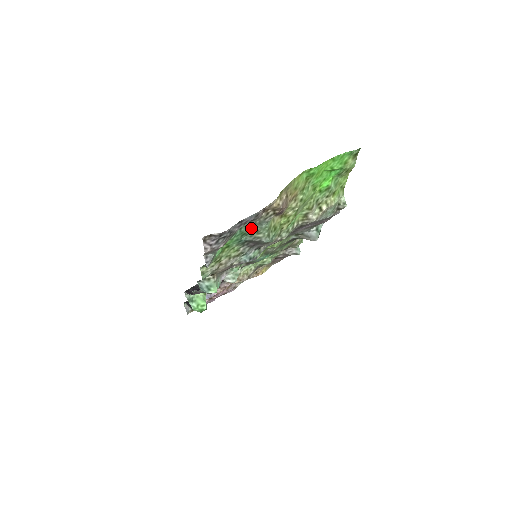
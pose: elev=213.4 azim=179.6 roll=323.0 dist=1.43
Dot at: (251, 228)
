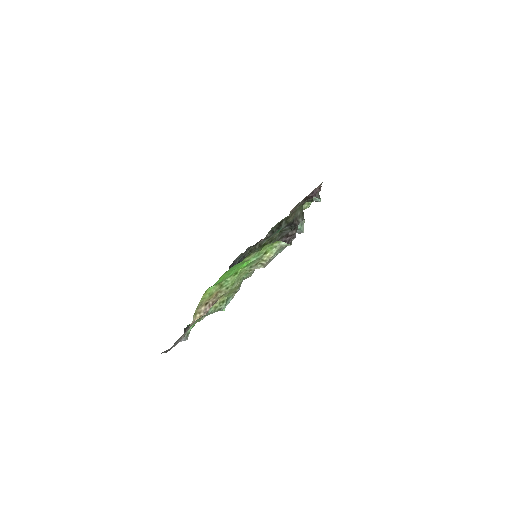
Dot at: occluded
